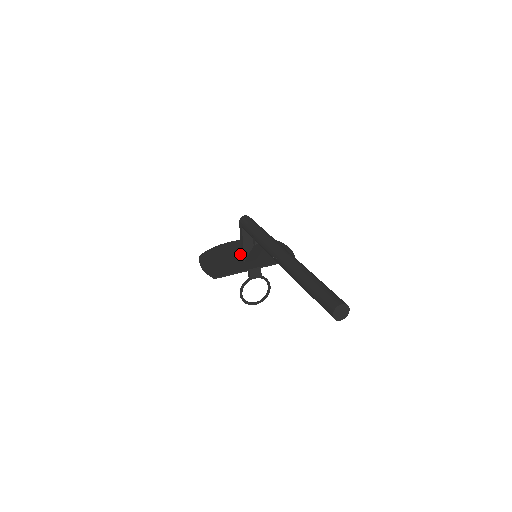
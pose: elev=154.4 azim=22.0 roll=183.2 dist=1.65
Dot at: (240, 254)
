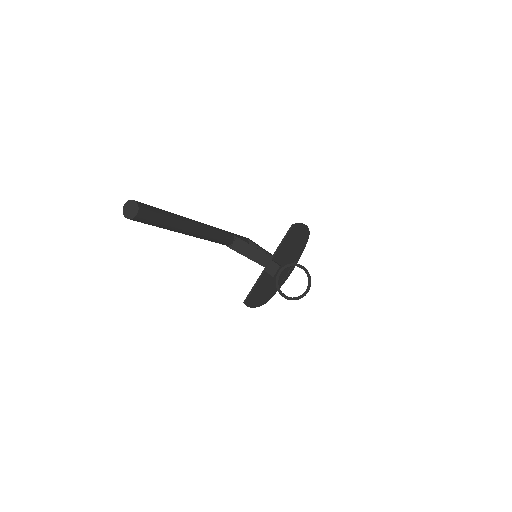
Dot at: occluded
